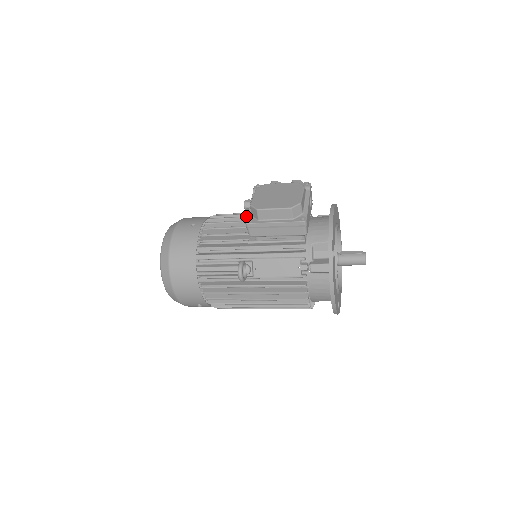
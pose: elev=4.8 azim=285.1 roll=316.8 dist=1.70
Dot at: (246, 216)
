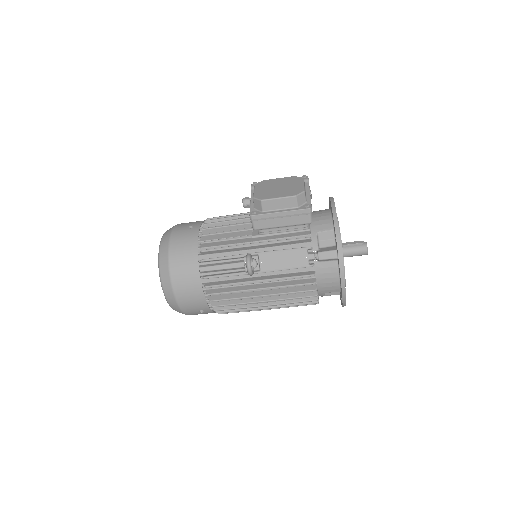
Dot at: (245, 214)
